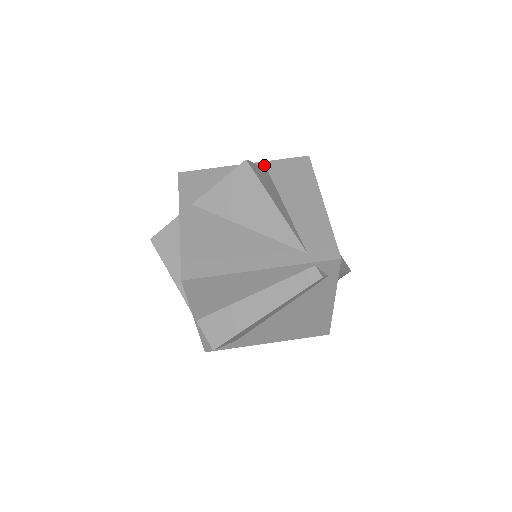
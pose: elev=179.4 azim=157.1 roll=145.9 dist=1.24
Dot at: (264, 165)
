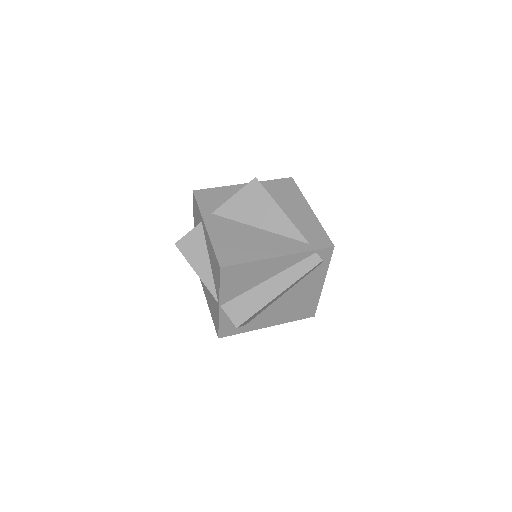
Dot at: occluded
